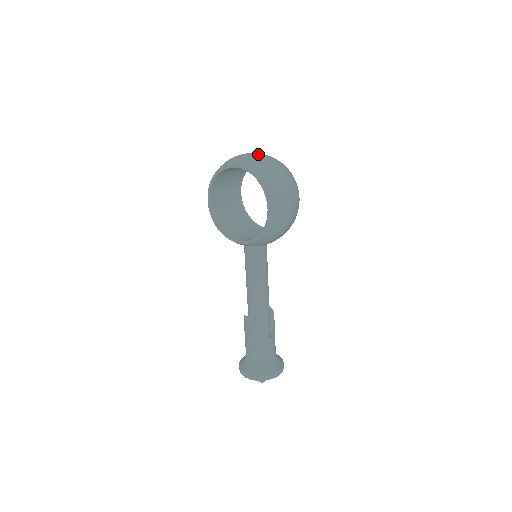
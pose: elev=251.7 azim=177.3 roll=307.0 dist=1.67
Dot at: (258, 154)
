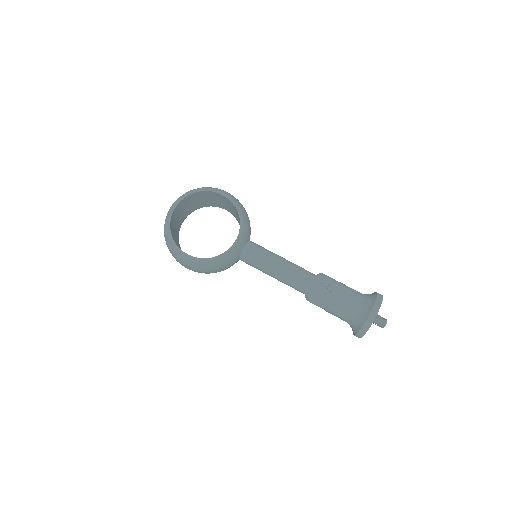
Dot at: occluded
